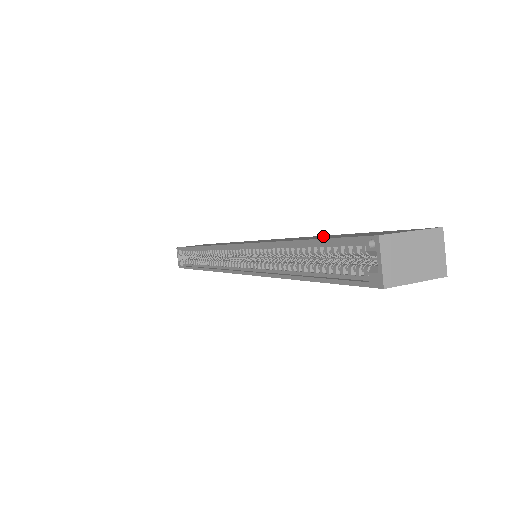
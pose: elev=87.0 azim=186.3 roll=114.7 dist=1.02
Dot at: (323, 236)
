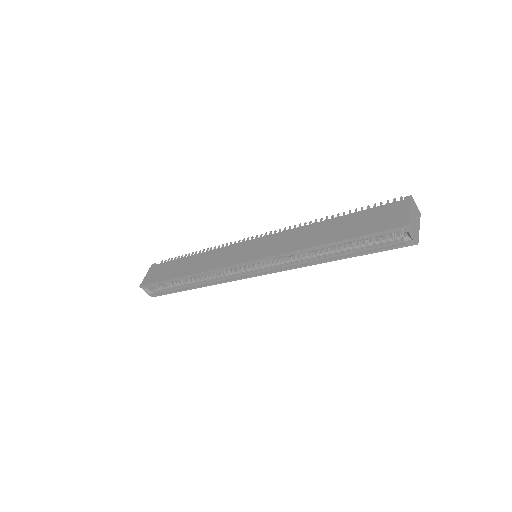
Dot at: (328, 227)
